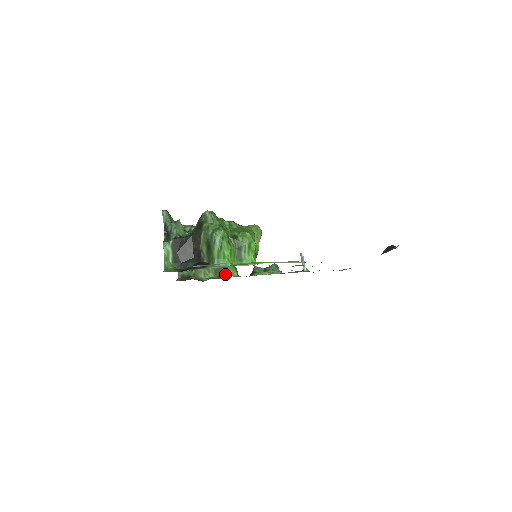
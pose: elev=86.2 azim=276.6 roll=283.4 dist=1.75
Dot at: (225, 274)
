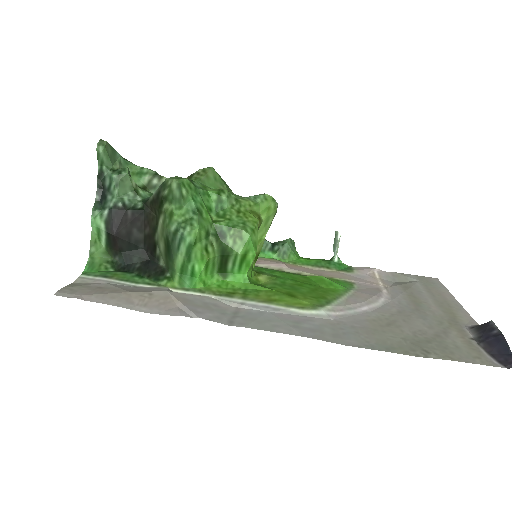
Dot at: occluded
